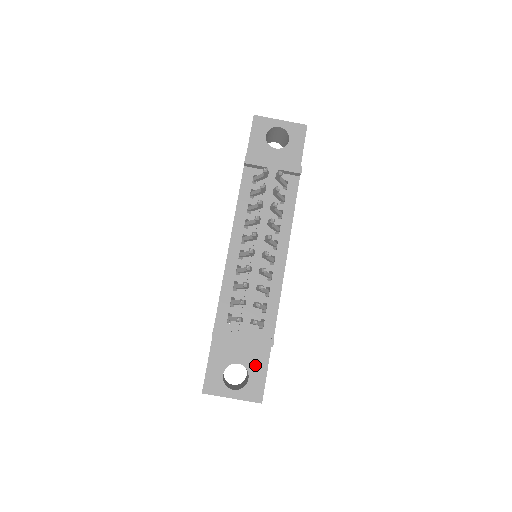
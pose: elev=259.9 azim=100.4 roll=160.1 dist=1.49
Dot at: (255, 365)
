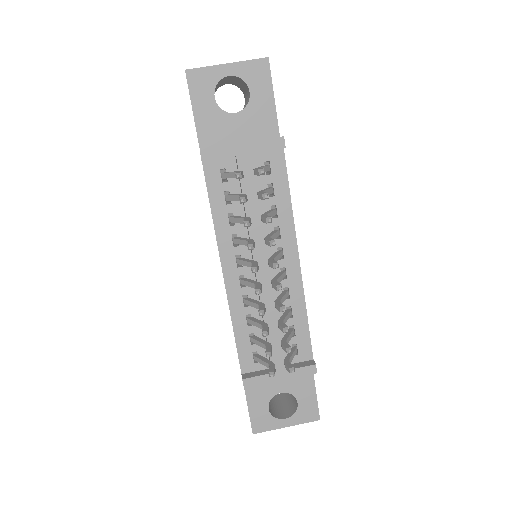
Dot at: (300, 387)
